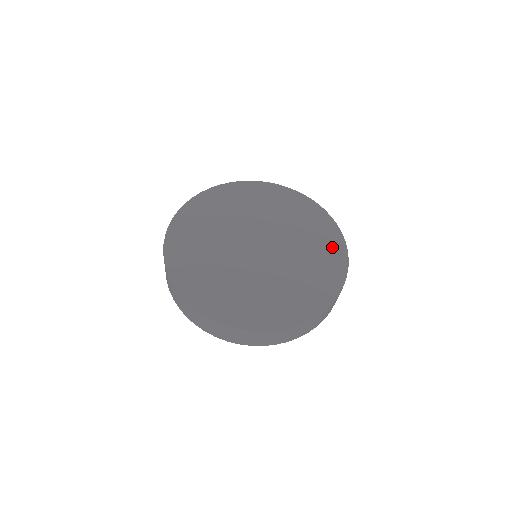
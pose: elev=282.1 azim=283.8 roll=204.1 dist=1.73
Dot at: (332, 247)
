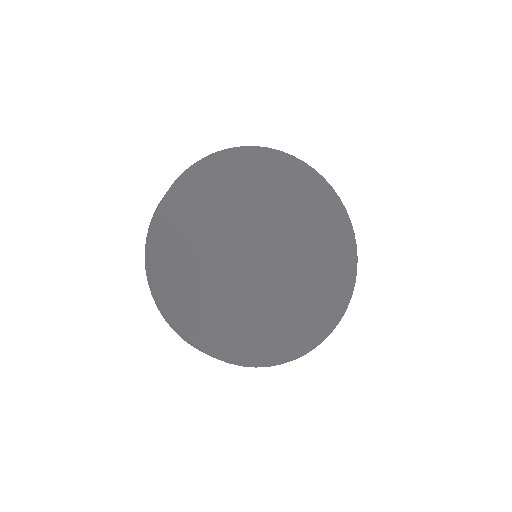
Dot at: (335, 296)
